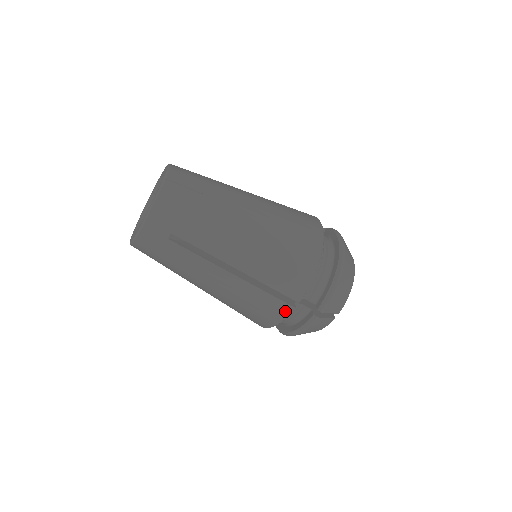
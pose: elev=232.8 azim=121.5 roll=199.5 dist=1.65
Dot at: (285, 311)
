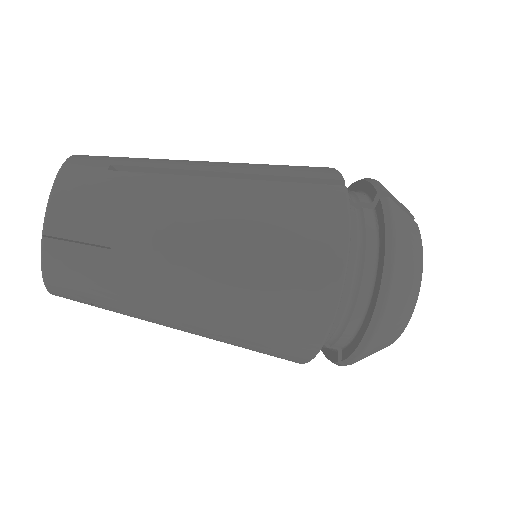
Dot at: (292, 361)
